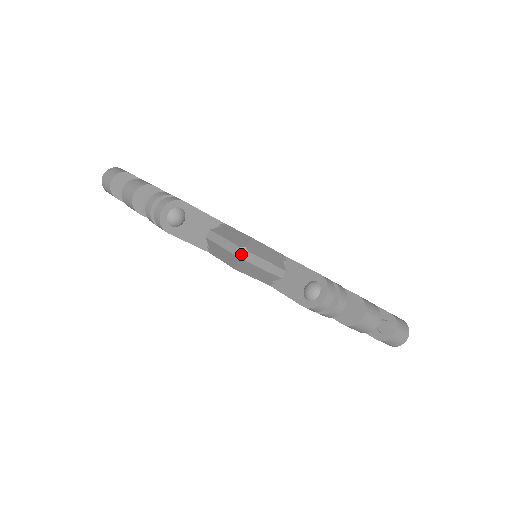
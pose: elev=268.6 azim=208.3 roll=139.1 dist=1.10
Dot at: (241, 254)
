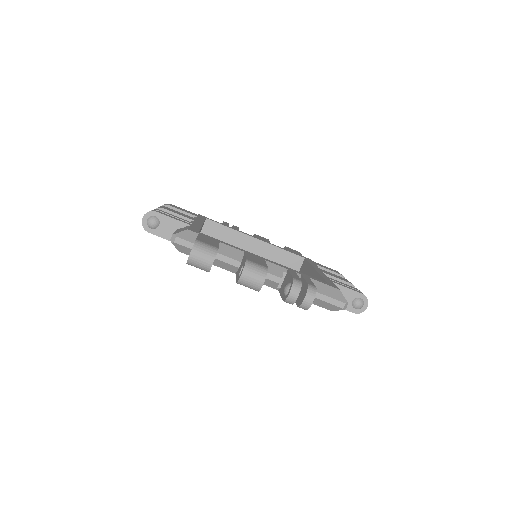
Dot at: (345, 307)
